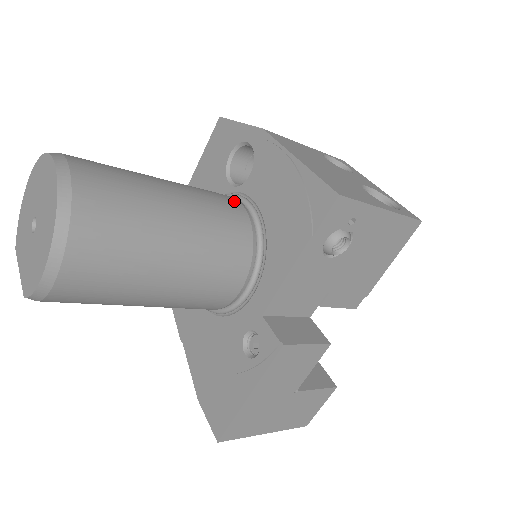
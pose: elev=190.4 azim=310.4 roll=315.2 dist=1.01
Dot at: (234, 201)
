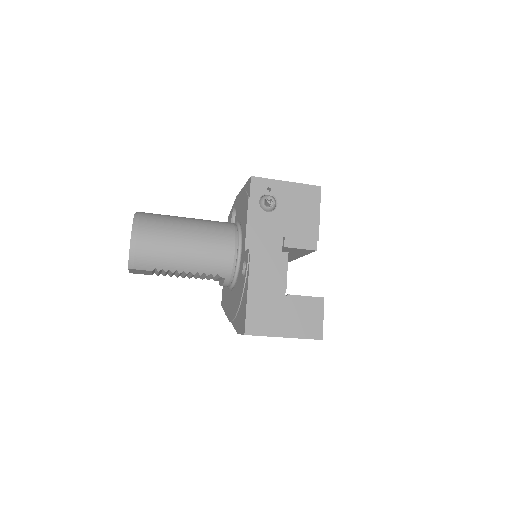
Dot at: occluded
